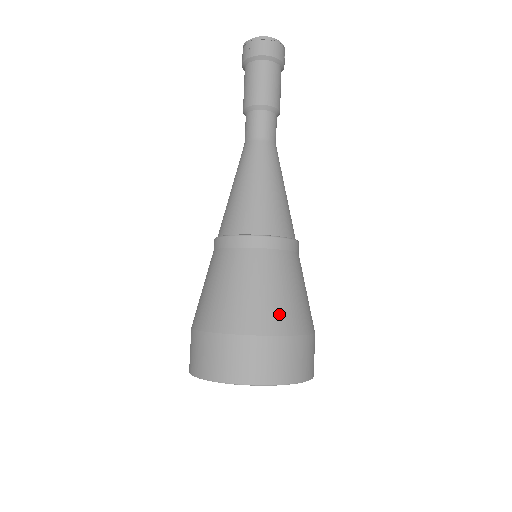
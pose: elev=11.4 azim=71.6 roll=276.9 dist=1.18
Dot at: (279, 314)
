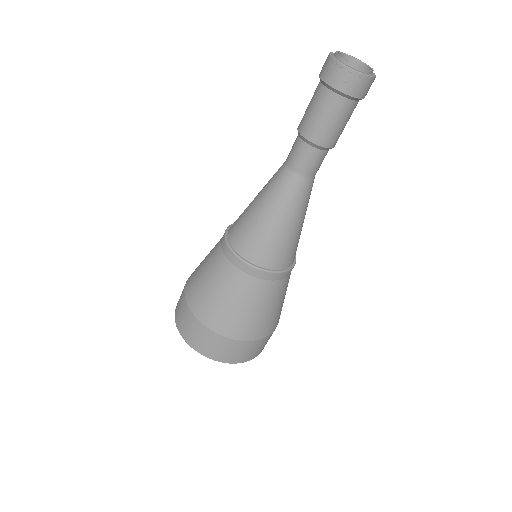
Dot at: (273, 322)
